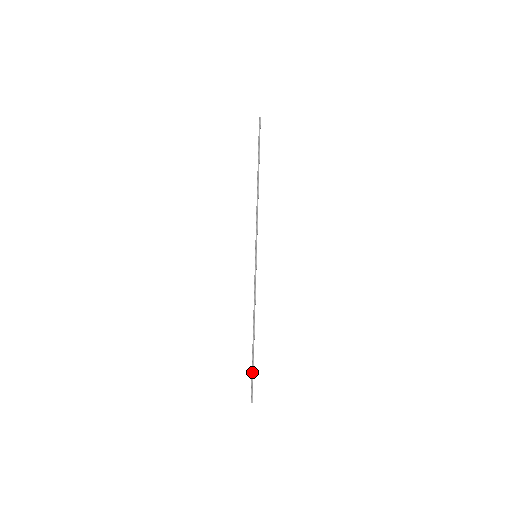
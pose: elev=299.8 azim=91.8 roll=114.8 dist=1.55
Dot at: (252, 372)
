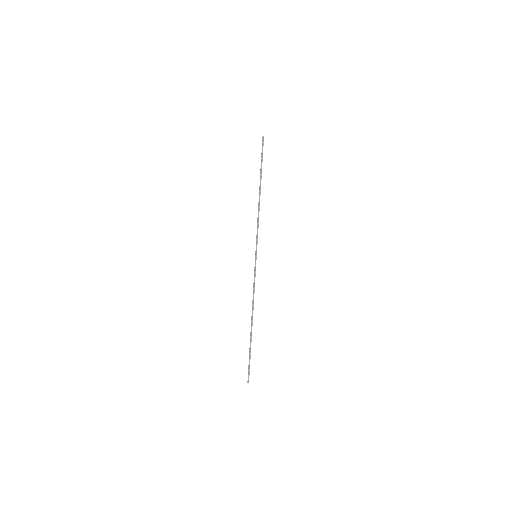
Dot at: (249, 356)
